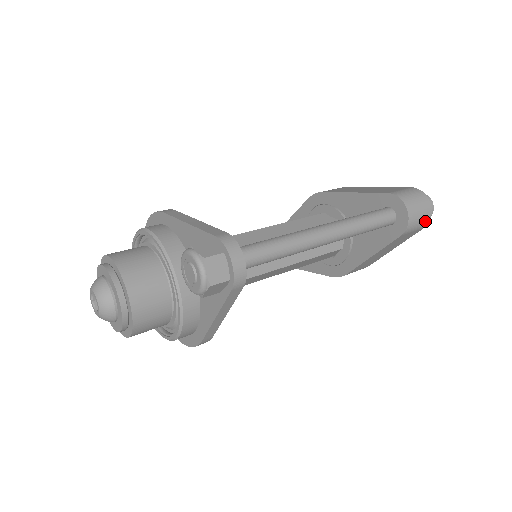
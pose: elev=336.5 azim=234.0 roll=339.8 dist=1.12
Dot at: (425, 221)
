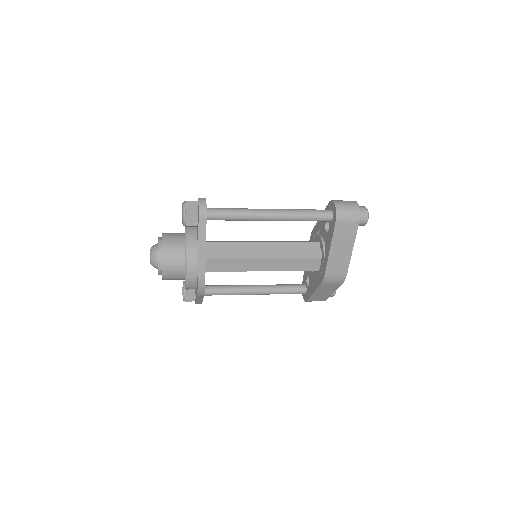
Dot at: (355, 215)
